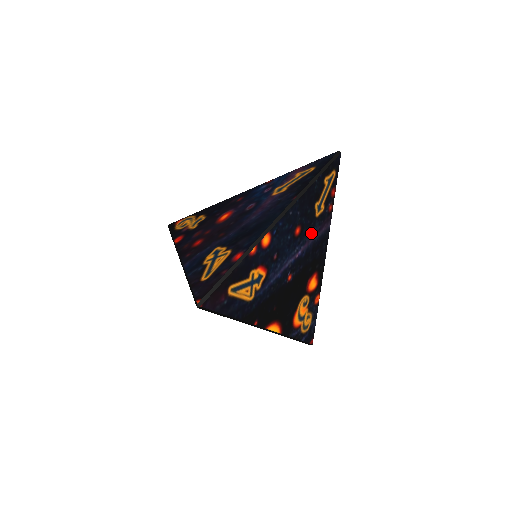
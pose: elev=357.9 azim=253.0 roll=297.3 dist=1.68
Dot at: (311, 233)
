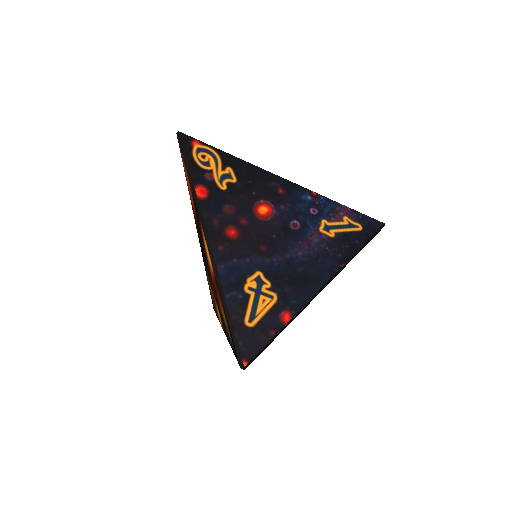
Dot at: occluded
